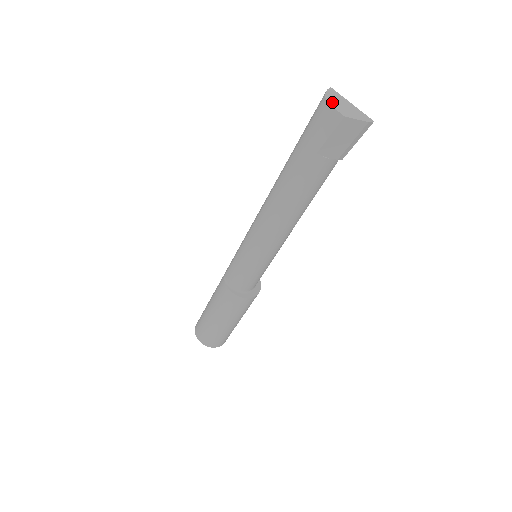
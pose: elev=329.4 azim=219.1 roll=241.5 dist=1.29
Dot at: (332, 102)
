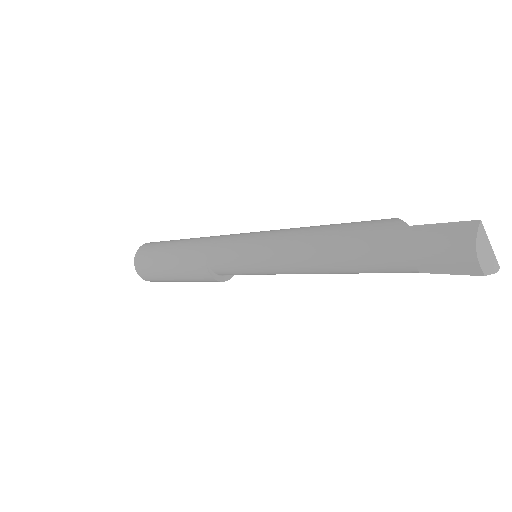
Dot at: (480, 253)
